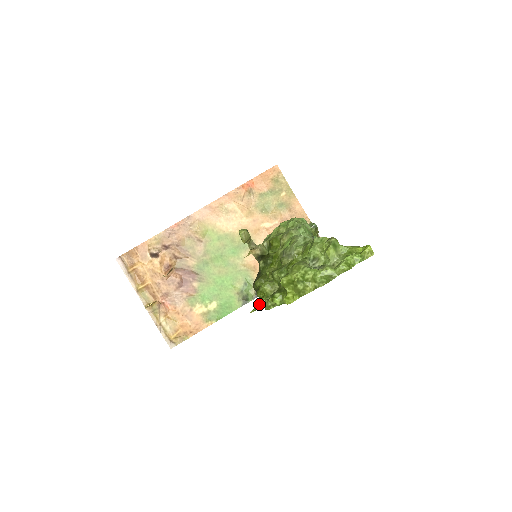
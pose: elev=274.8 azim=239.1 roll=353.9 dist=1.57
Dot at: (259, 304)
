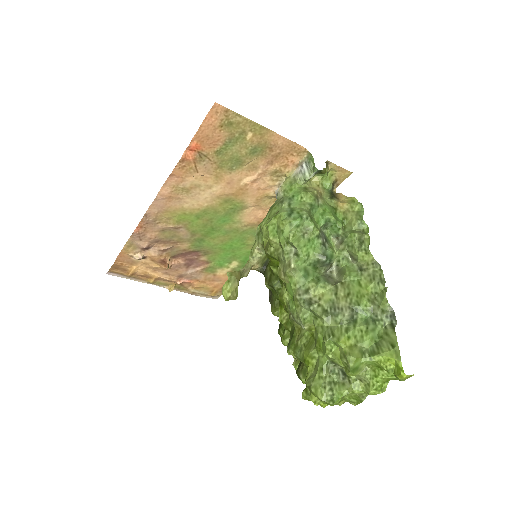
Dot at: occluded
